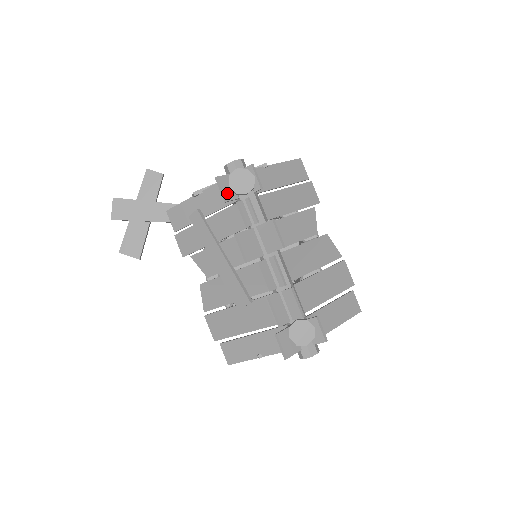
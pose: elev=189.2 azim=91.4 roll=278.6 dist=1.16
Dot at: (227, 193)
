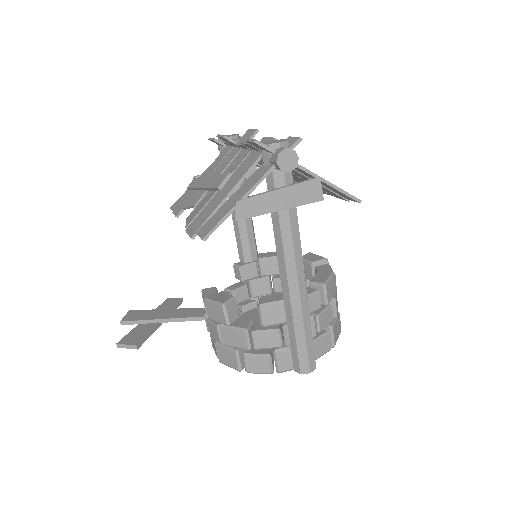
Dot at: (216, 140)
